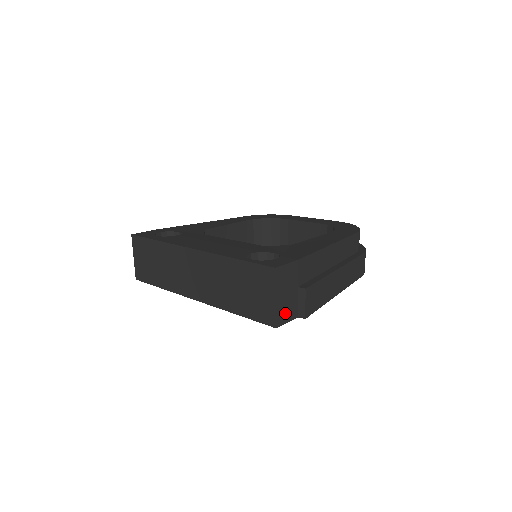
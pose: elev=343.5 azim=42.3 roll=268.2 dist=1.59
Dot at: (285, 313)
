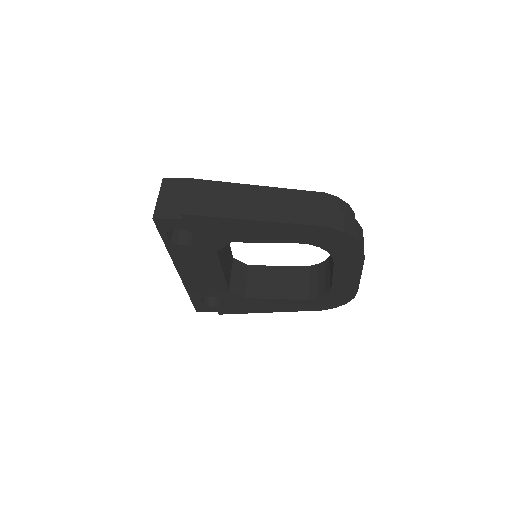
Dot at: (166, 211)
